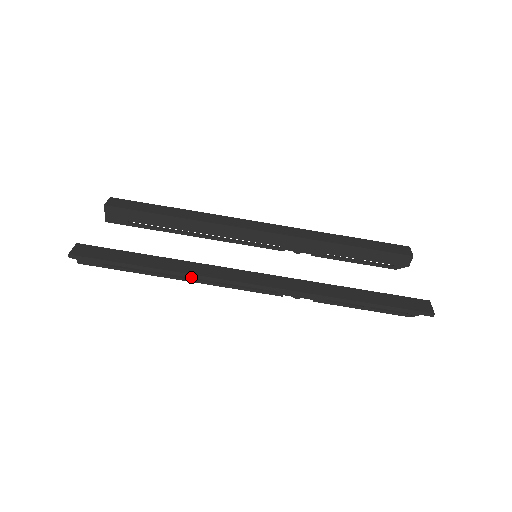
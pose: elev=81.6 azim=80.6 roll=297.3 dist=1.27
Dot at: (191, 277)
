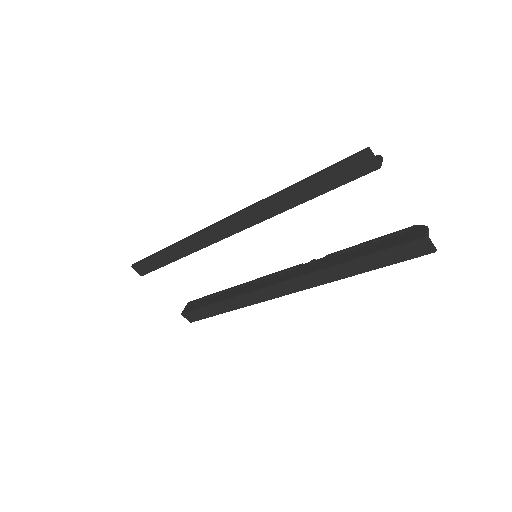
Dot at: (249, 304)
